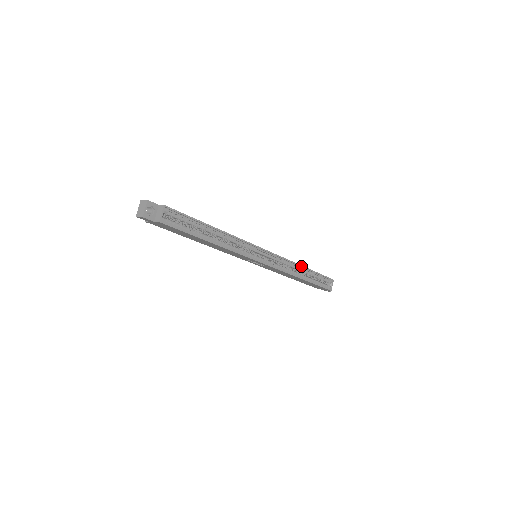
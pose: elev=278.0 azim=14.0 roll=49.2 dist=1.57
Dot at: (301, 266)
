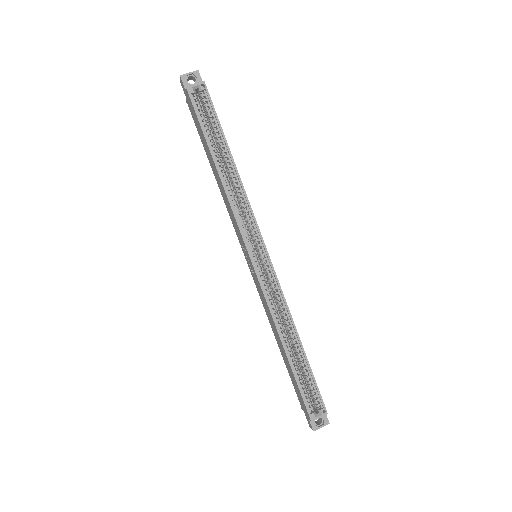
Dot at: (295, 329)
